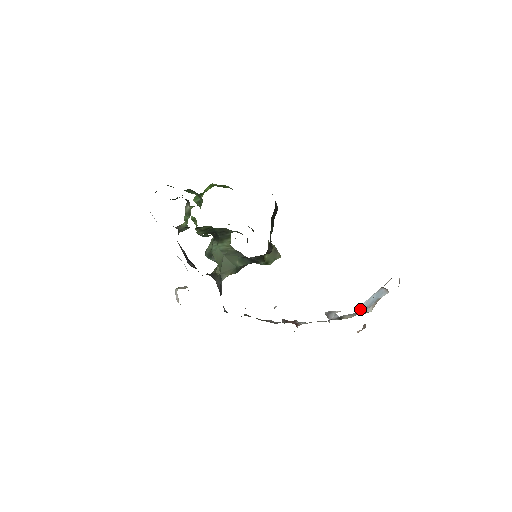
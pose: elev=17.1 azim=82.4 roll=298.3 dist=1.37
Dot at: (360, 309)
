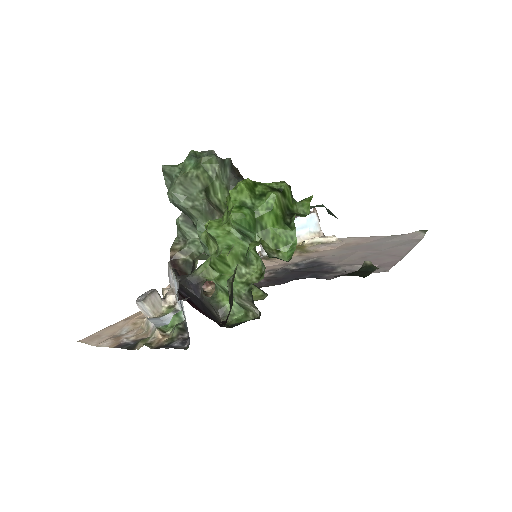
Dot at: occluded
